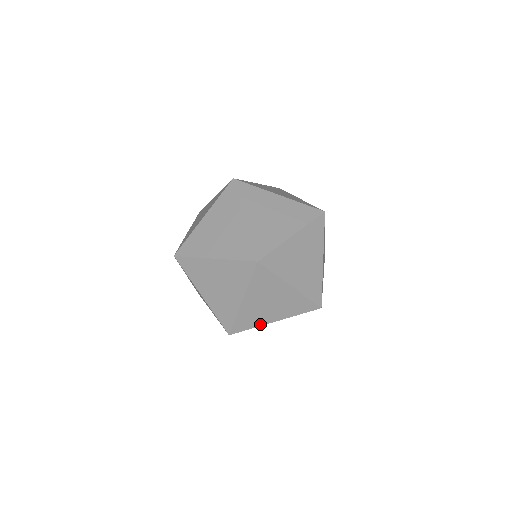
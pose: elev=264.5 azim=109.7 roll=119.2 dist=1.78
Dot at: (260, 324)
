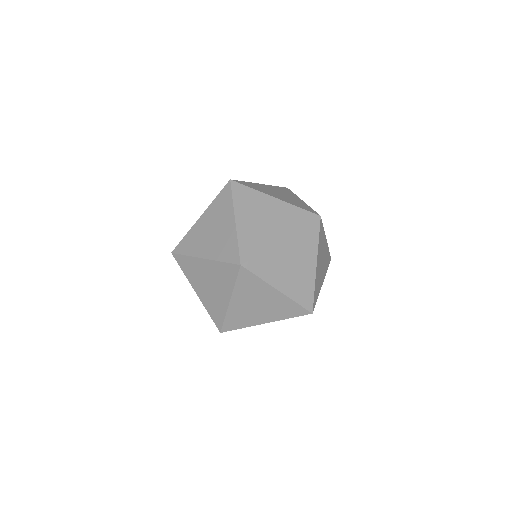
Dot at: occluded
